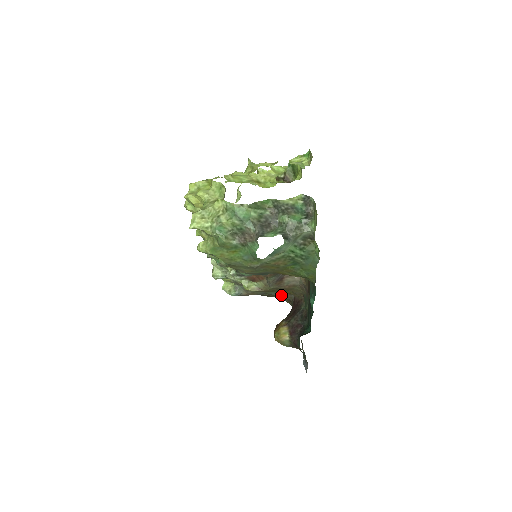
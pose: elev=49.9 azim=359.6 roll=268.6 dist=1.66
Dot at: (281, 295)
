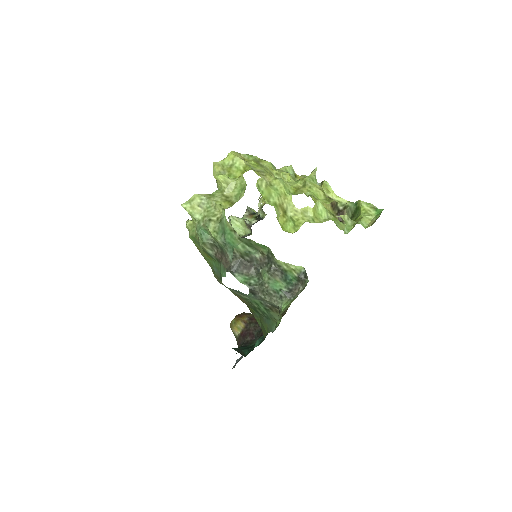
Dot at: occluded
